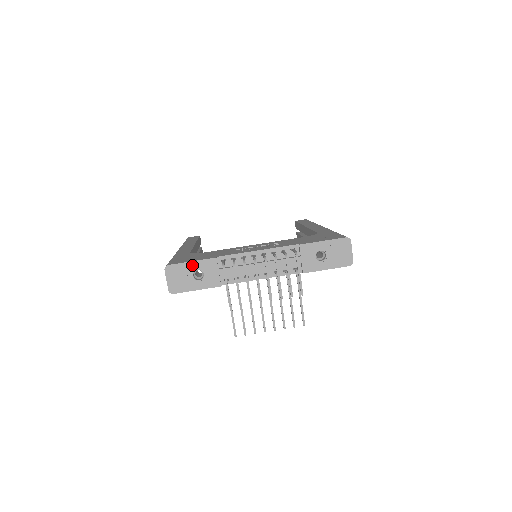
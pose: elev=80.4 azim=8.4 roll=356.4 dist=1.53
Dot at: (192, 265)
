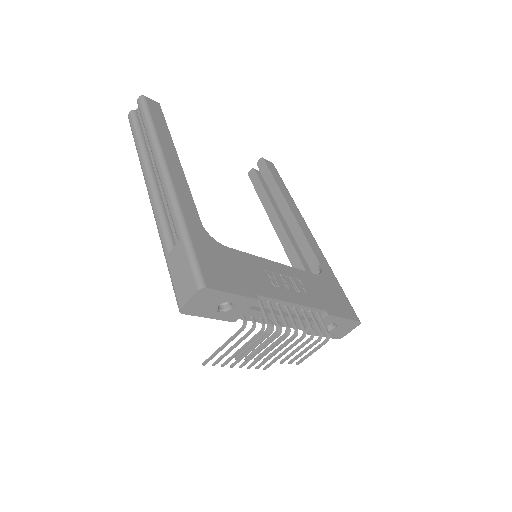
Dot at: (230, 297)
